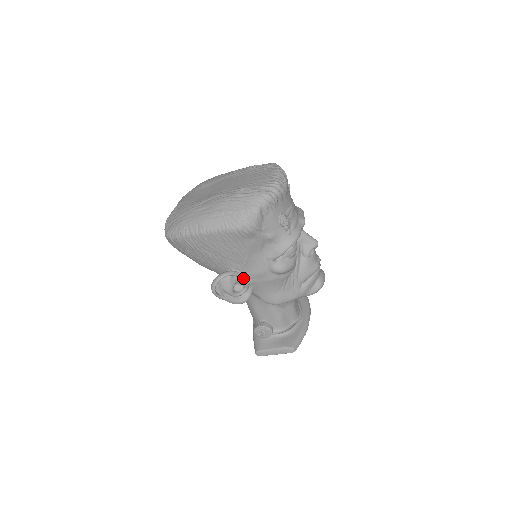
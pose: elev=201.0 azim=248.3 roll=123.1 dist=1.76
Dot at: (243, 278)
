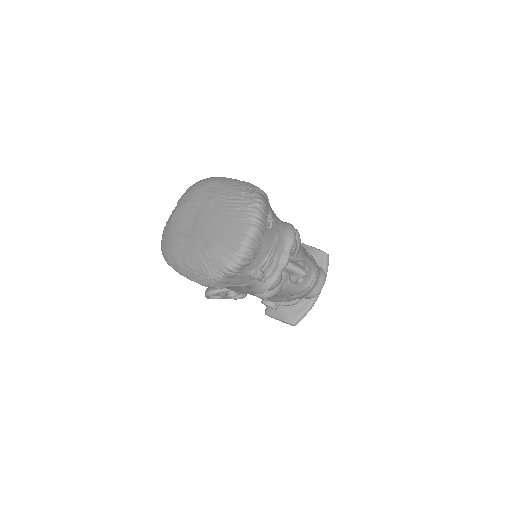
Dot at: occluded
